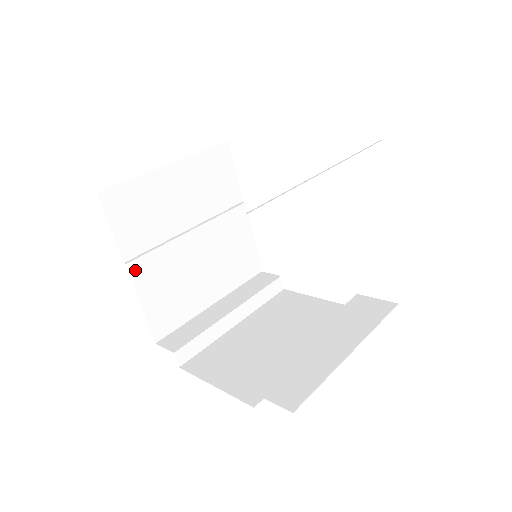
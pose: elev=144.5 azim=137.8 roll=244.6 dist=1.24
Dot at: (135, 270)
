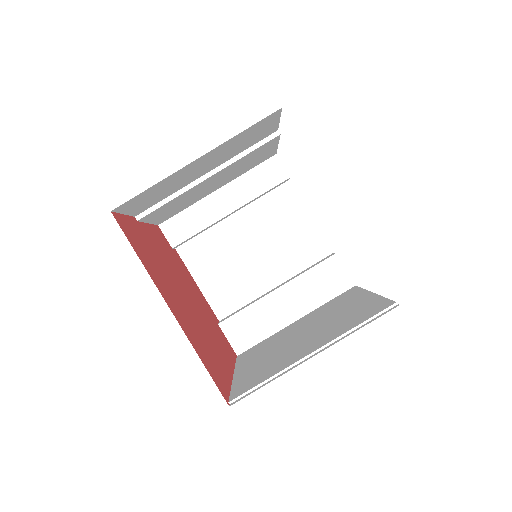
Dot at: (145, 218)
